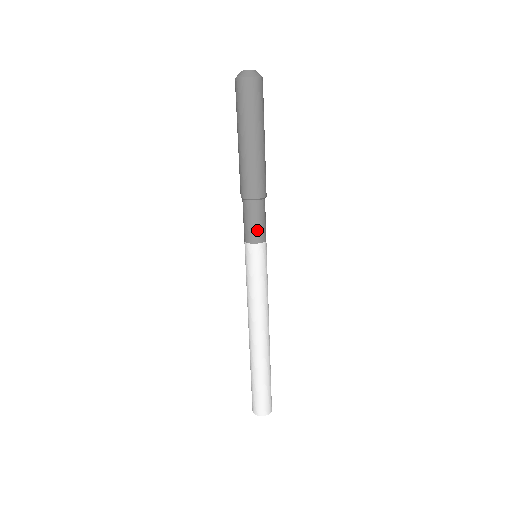
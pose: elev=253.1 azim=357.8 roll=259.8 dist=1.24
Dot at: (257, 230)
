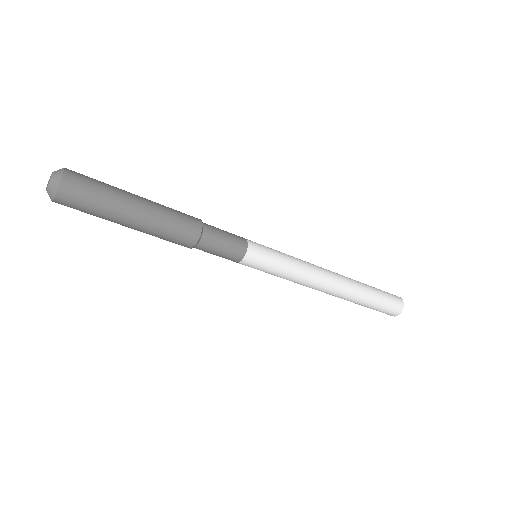
Dot at: (225, 258)
